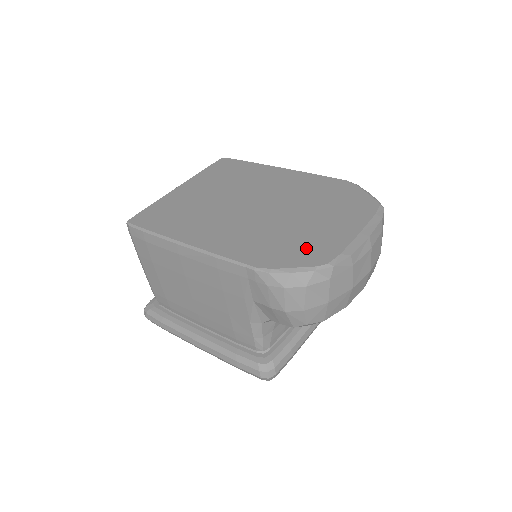
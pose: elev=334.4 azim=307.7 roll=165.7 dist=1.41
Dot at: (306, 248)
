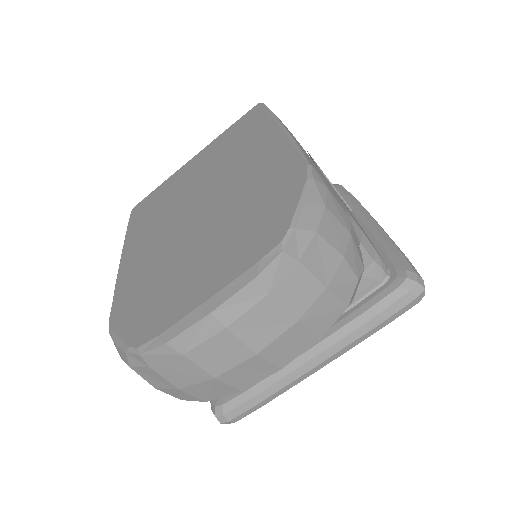
Dot at: (153, 307)
